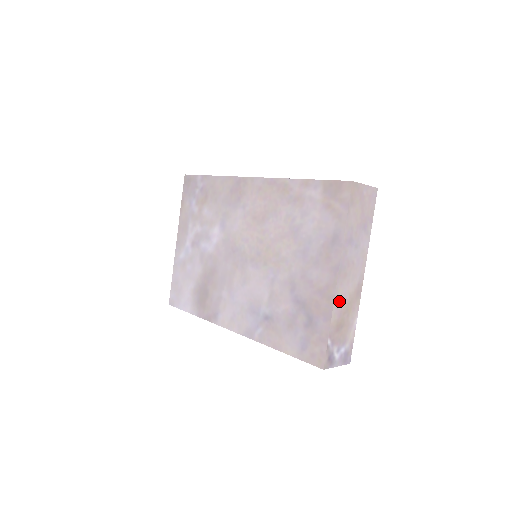
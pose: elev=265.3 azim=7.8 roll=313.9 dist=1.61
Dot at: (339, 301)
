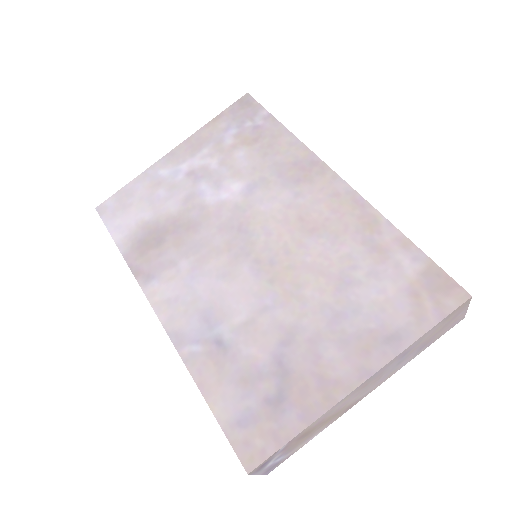
Dot at: (334, 409)
